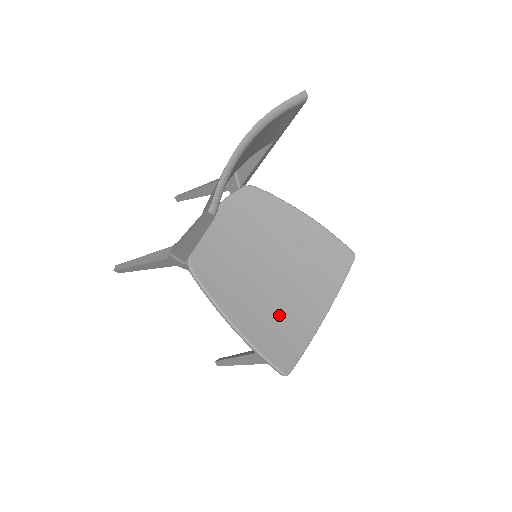
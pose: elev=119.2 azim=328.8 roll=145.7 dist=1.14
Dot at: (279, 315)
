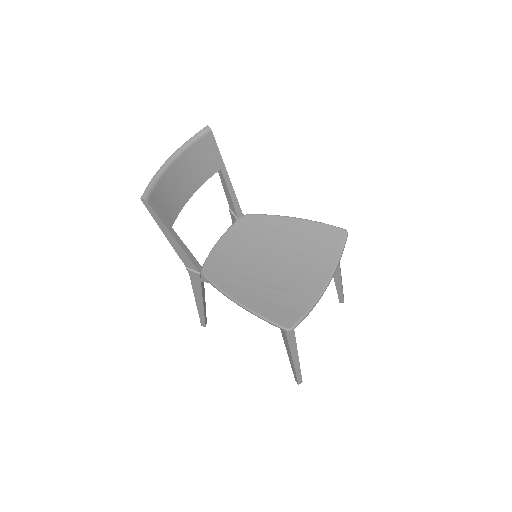
Dot at: (280, 290)
